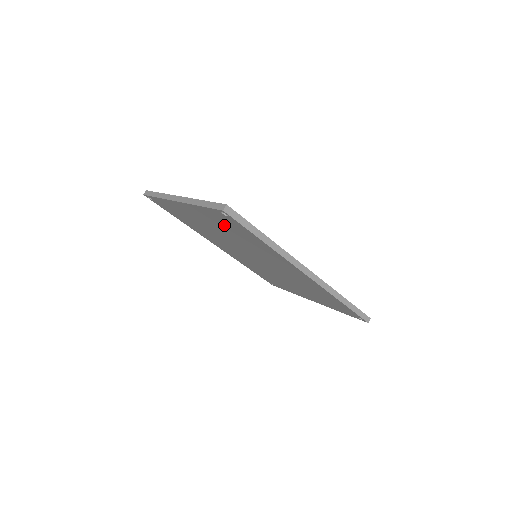
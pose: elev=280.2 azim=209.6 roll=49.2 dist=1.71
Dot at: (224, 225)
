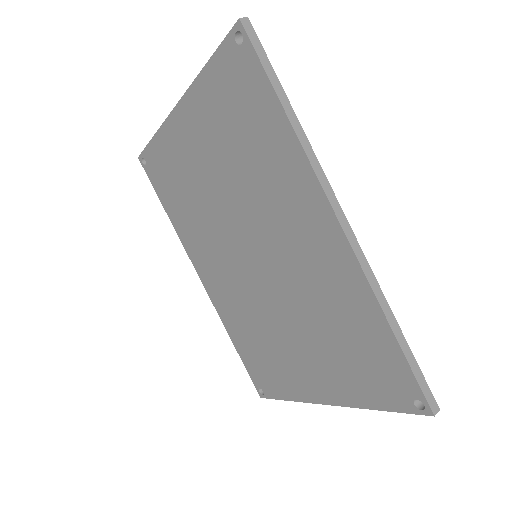
Dot at: (229, 119)
